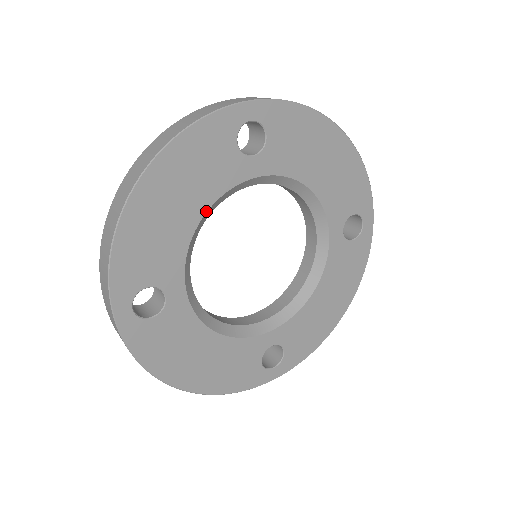
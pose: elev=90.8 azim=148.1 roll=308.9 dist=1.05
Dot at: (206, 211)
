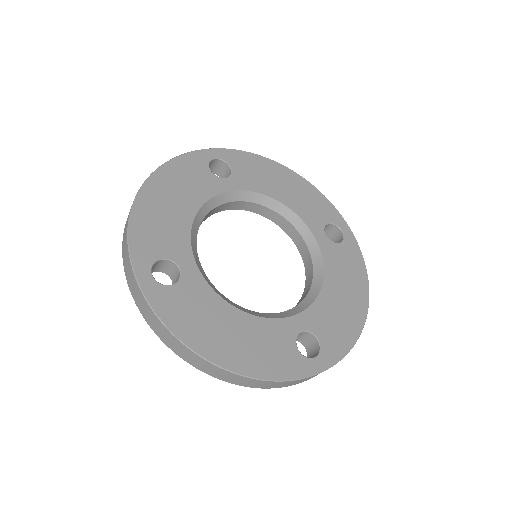
Dot at: (199, 209)
